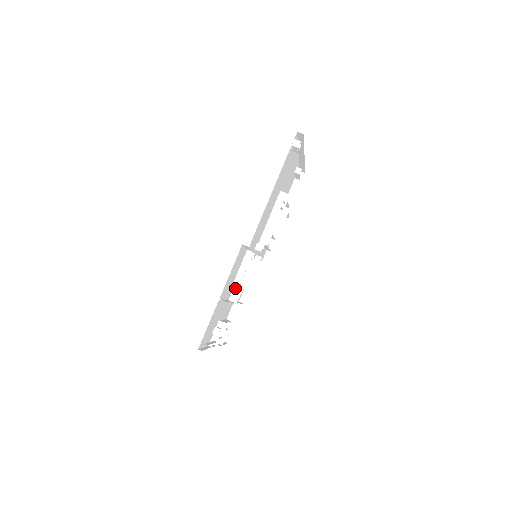
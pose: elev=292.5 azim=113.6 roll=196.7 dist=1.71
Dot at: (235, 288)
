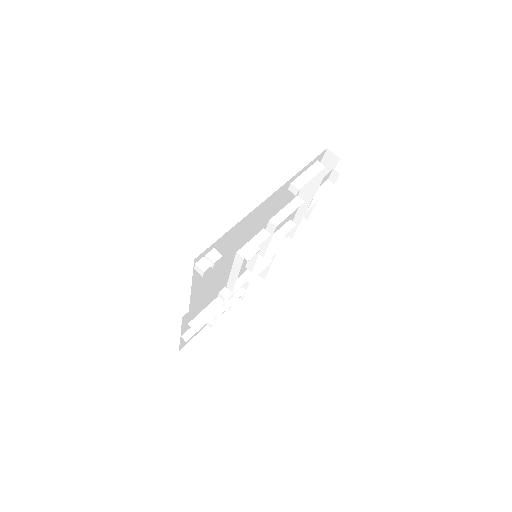
Dot at: occluded
